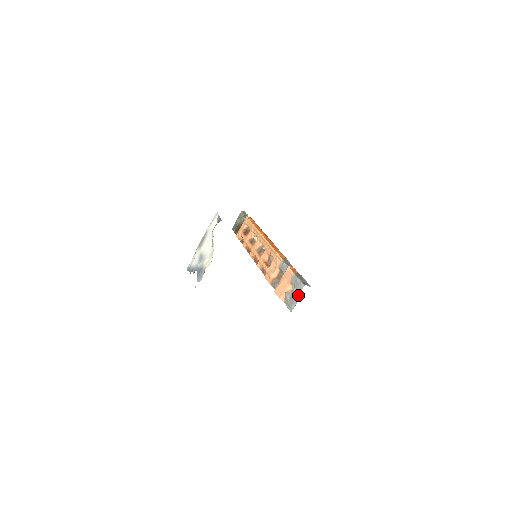
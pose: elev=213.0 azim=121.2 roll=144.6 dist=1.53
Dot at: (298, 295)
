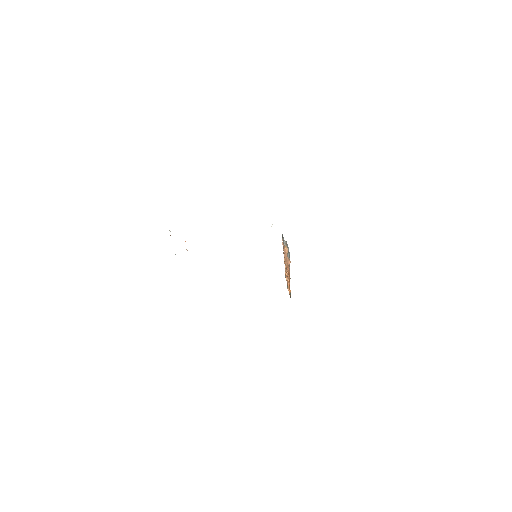
Dot at: occluded
